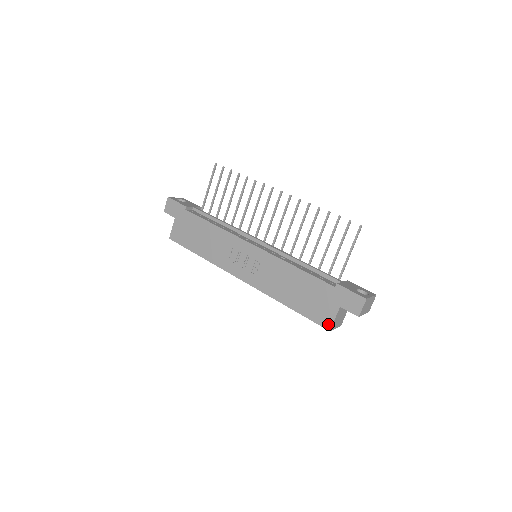
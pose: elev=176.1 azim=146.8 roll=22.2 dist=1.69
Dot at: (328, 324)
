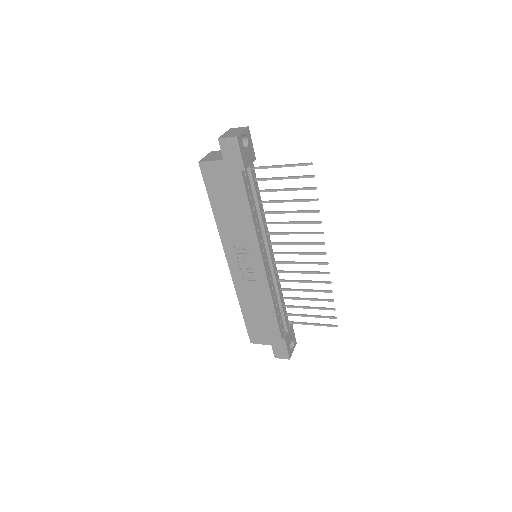
Dot at: (254, 341)
